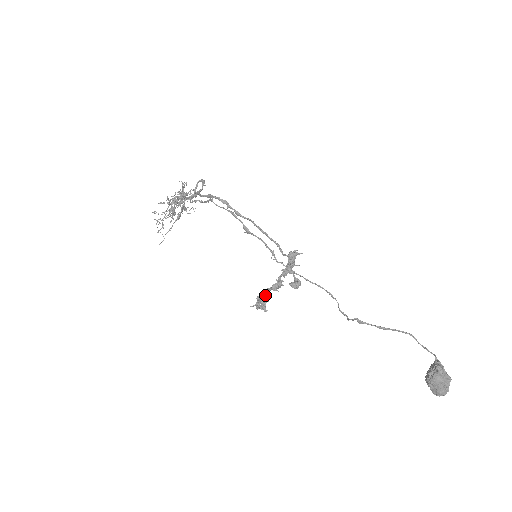
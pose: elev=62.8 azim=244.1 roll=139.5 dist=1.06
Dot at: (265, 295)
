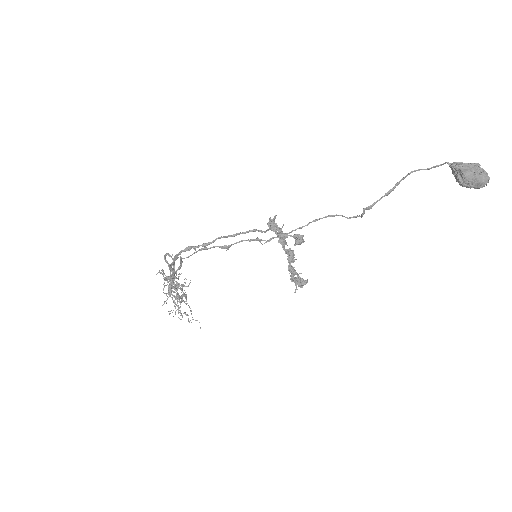
Dot at: (292, 272)
